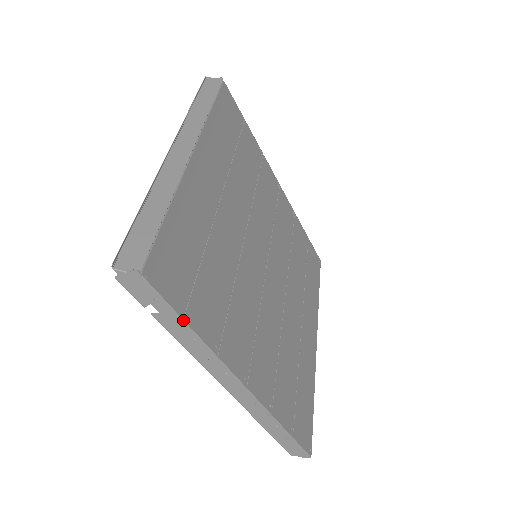
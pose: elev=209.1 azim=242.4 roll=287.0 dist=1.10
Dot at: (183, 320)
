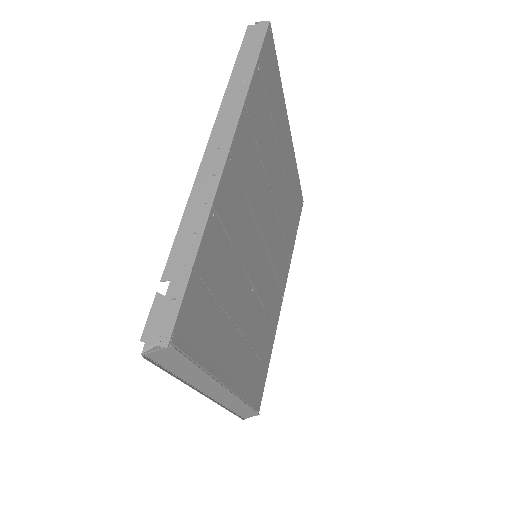
Dot at: occluded
